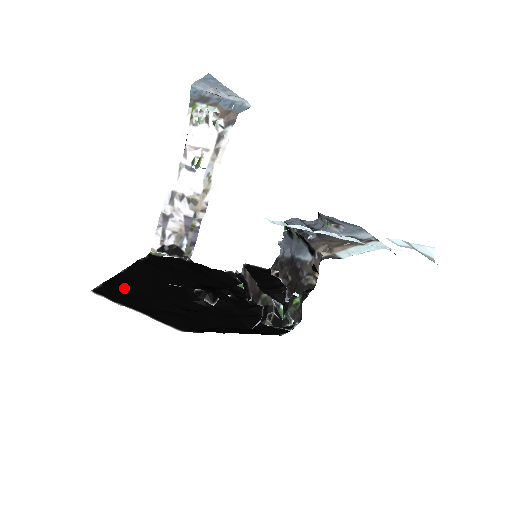
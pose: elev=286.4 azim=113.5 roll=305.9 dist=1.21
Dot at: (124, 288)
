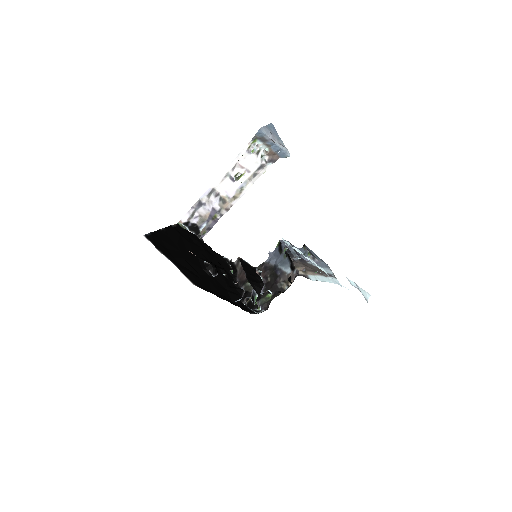
Dot at: (162, 242)
